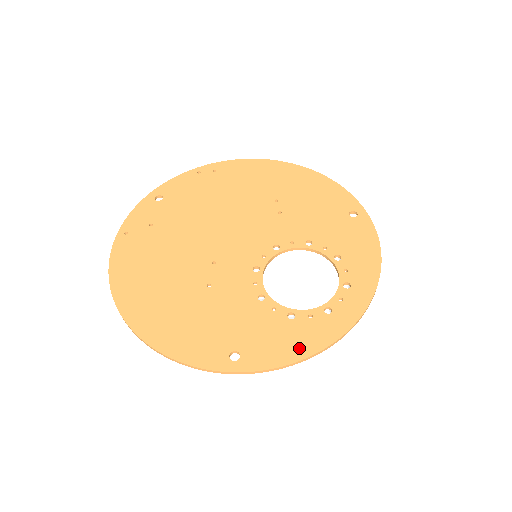
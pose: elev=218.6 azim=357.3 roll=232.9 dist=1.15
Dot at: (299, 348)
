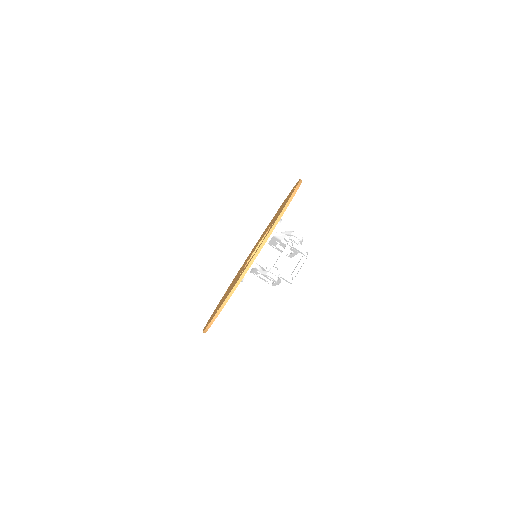
Dot at: occluded
